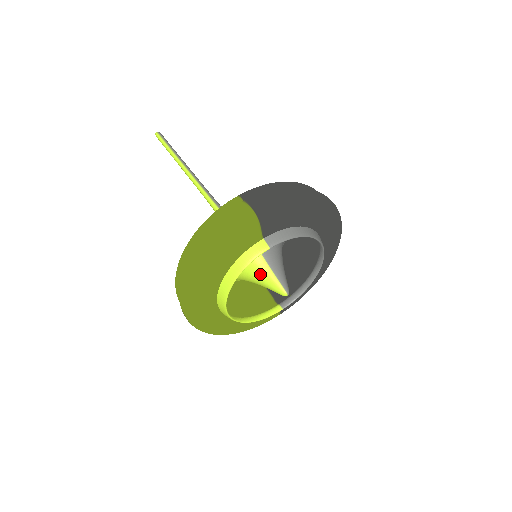
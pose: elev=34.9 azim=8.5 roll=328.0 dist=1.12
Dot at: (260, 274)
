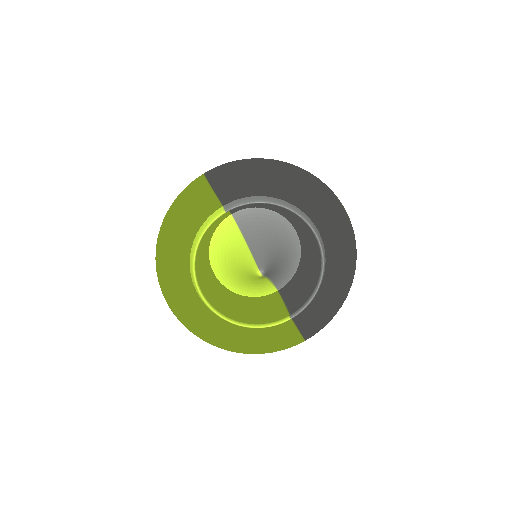
Dot at: (241, 260)
